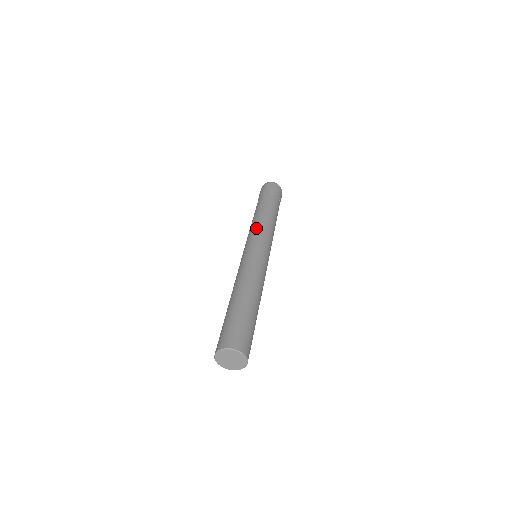
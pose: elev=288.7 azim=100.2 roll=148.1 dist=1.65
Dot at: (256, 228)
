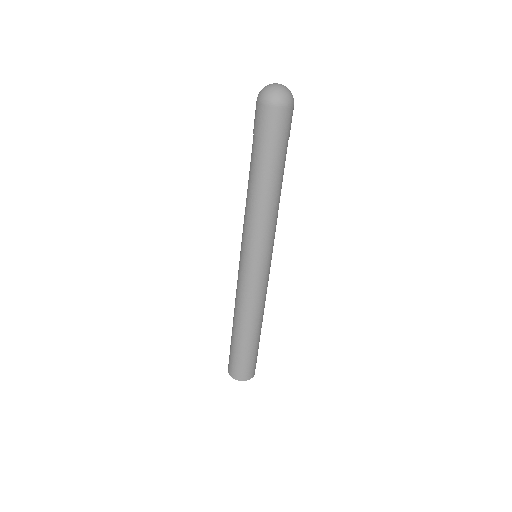
Dot at: (253, 230)
